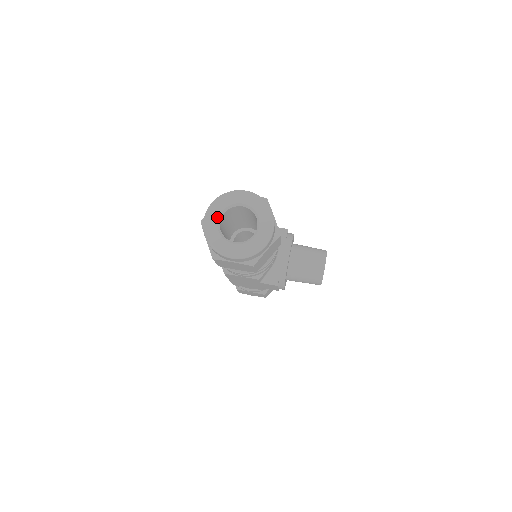
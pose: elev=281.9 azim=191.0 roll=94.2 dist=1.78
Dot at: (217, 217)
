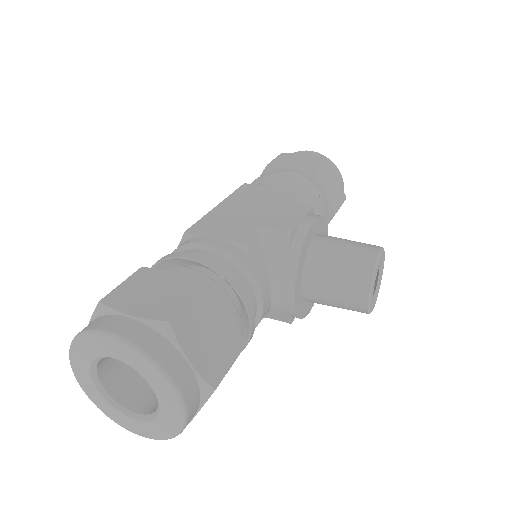
Dot at: (88, 373)
